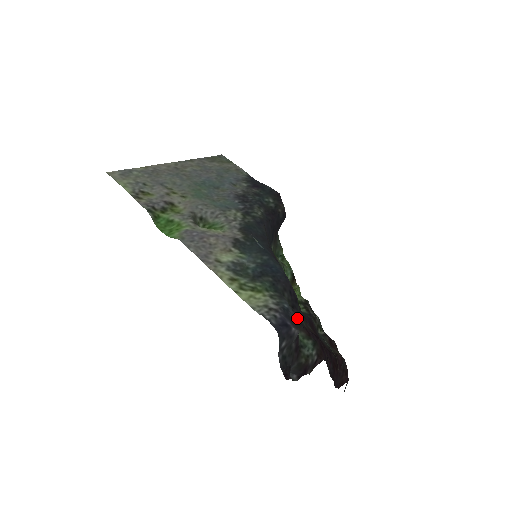
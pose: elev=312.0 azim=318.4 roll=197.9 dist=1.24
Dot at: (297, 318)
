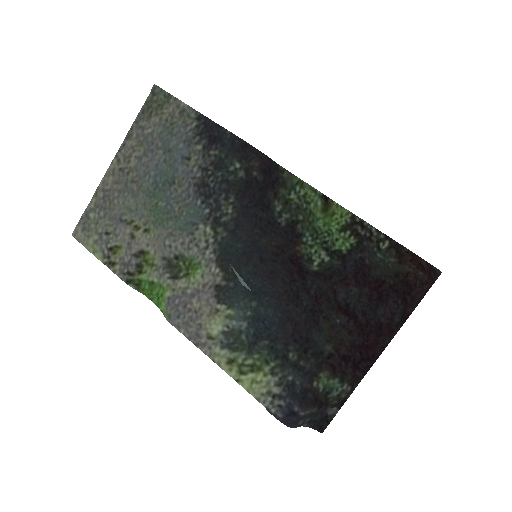
Dot at: (315, 359)
